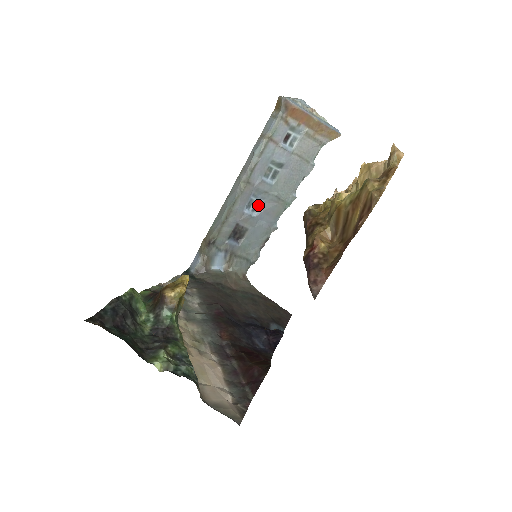
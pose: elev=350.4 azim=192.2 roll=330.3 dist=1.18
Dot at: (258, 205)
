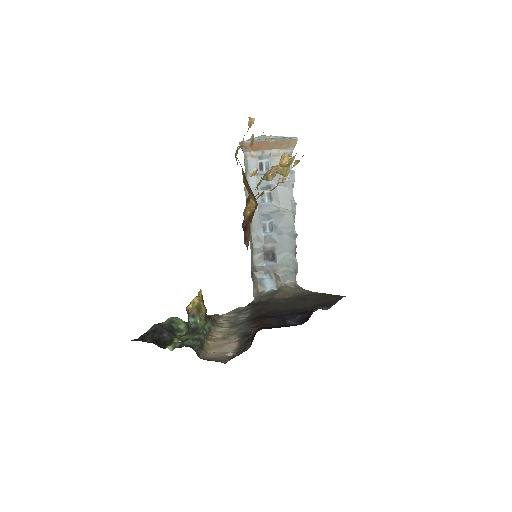
Dot at: (271, 225)
